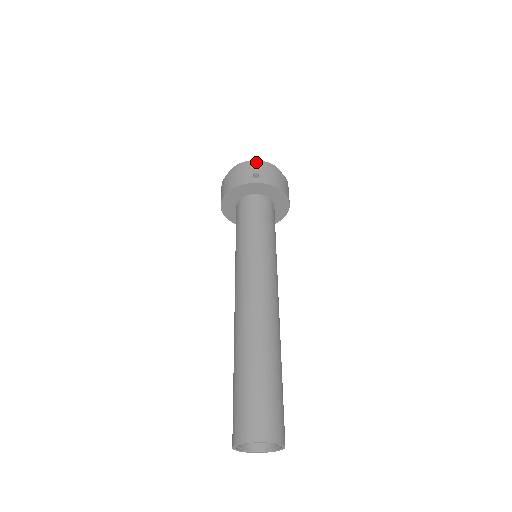
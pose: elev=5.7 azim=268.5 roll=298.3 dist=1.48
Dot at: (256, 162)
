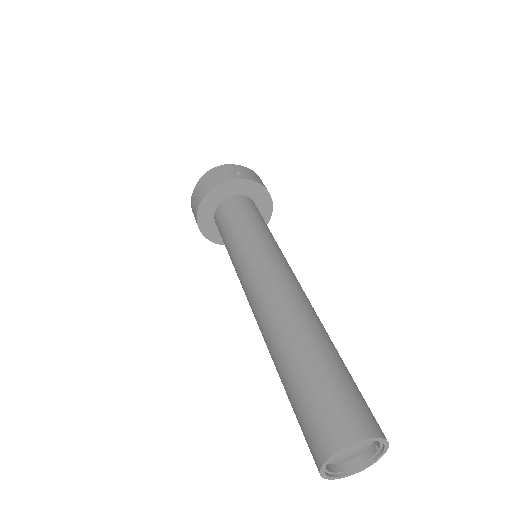
Dot at: occluded
